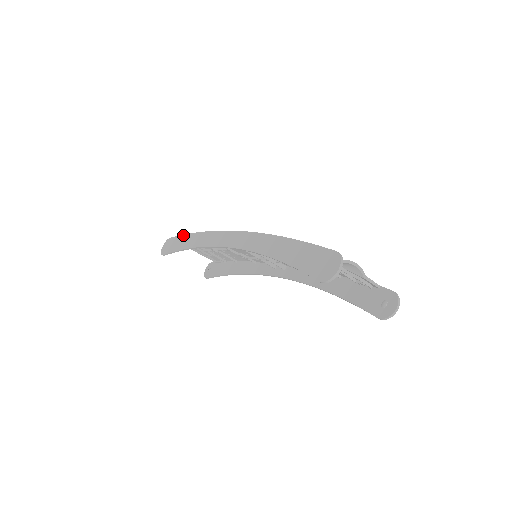
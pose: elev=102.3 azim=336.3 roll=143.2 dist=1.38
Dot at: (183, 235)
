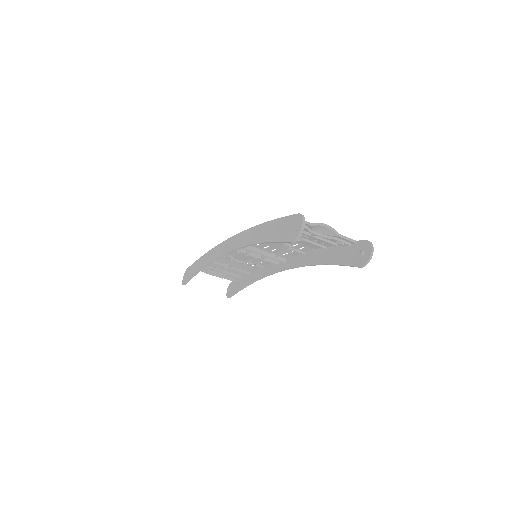
Dot at: (196, 261)
